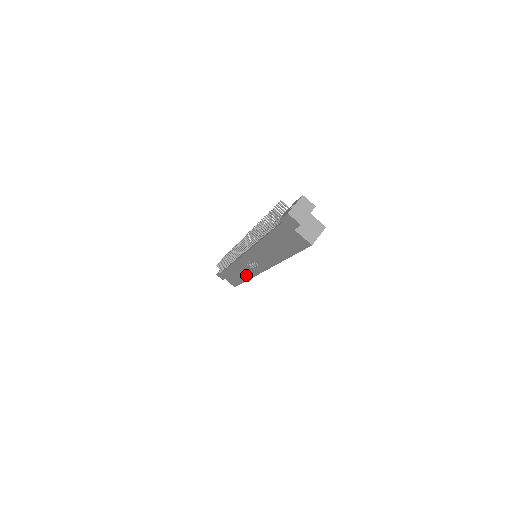
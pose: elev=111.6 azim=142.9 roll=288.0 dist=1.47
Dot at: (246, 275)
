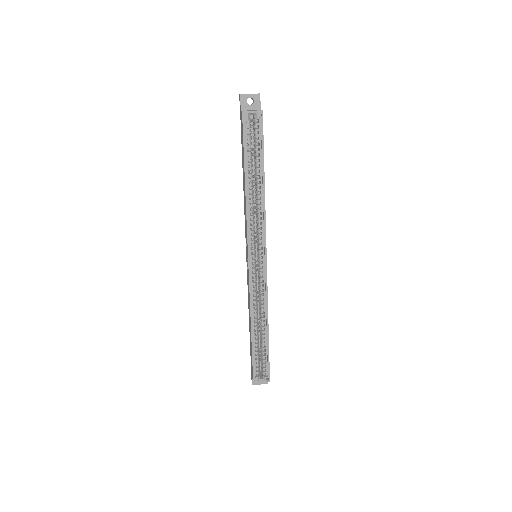
Dot at: occluded
